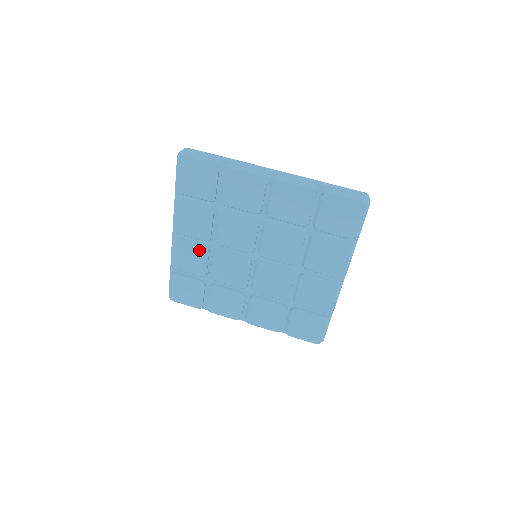
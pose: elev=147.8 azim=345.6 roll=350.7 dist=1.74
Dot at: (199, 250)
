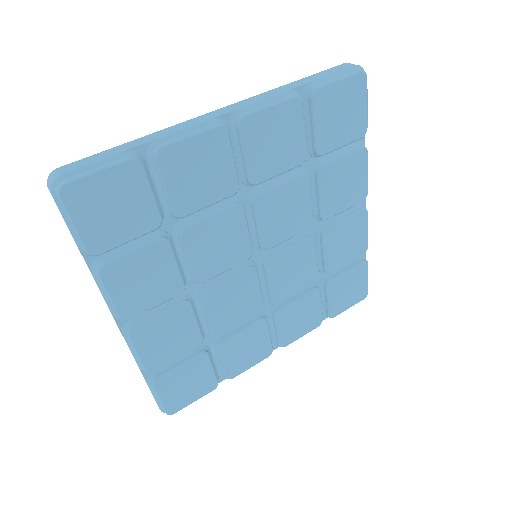
Dot at: (177, 315)
